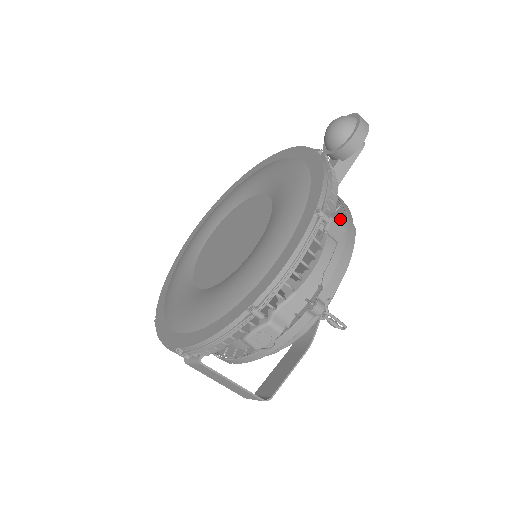
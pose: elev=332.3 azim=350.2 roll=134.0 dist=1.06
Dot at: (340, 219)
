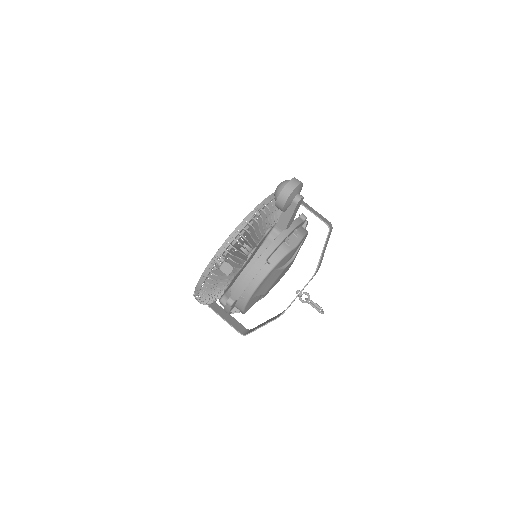
Dot at: occluded
